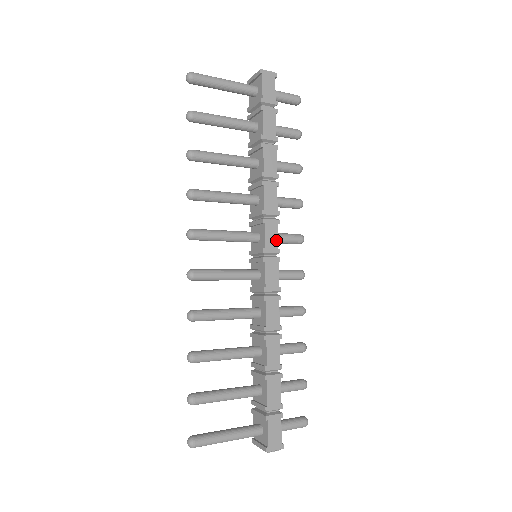
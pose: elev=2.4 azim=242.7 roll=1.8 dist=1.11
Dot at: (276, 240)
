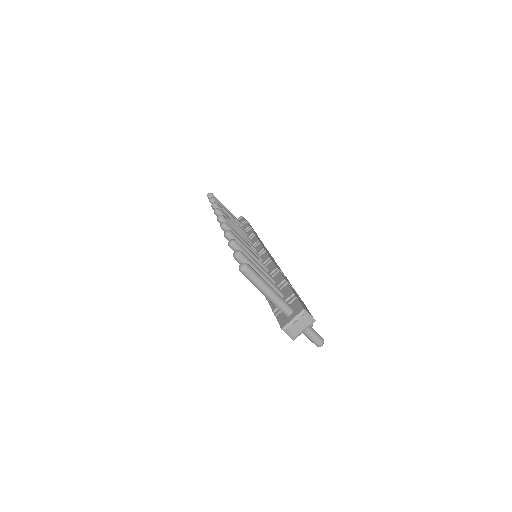
Dot at: occluded
